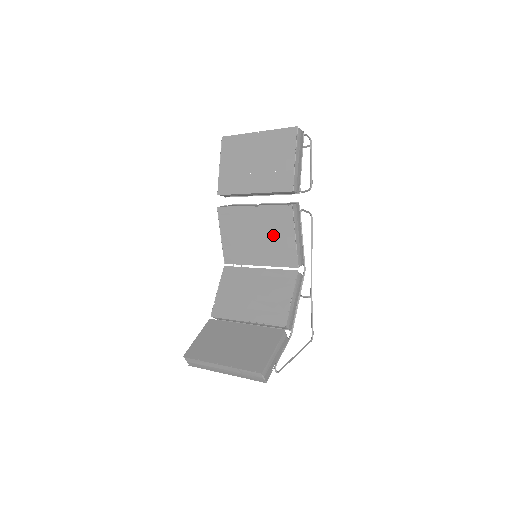
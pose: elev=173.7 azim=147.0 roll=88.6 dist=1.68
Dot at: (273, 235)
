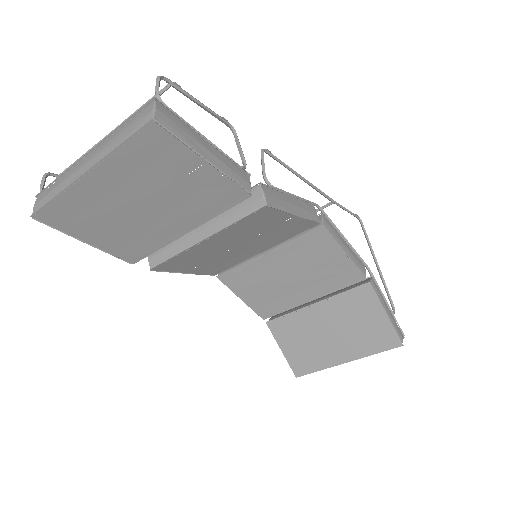
Dot at: (261, 233)
